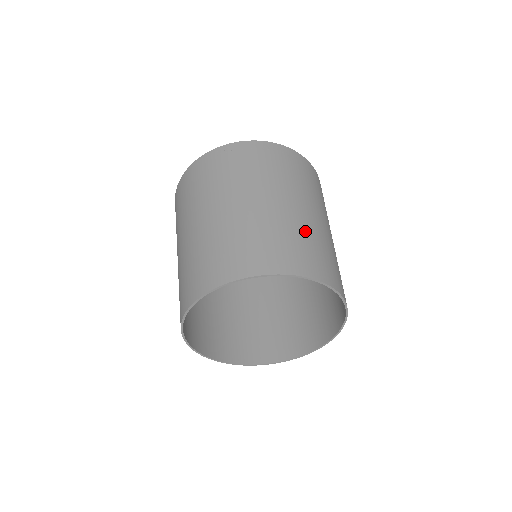
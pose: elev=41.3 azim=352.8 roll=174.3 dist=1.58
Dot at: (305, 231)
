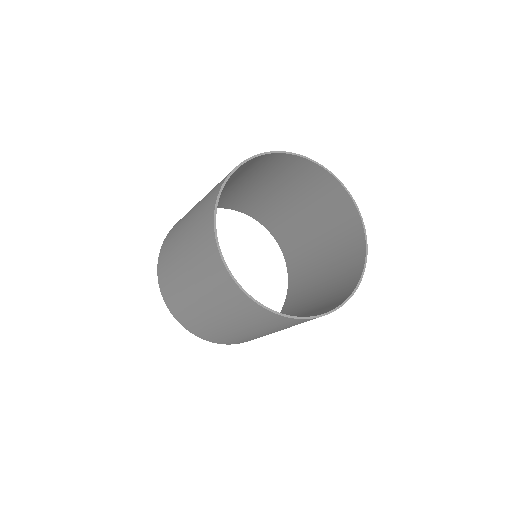
Dot at: occluded
